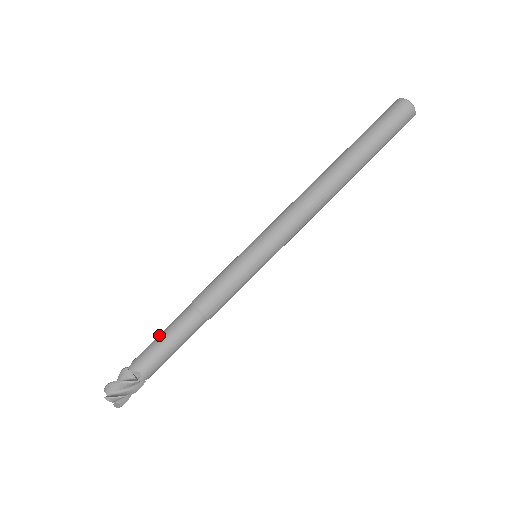
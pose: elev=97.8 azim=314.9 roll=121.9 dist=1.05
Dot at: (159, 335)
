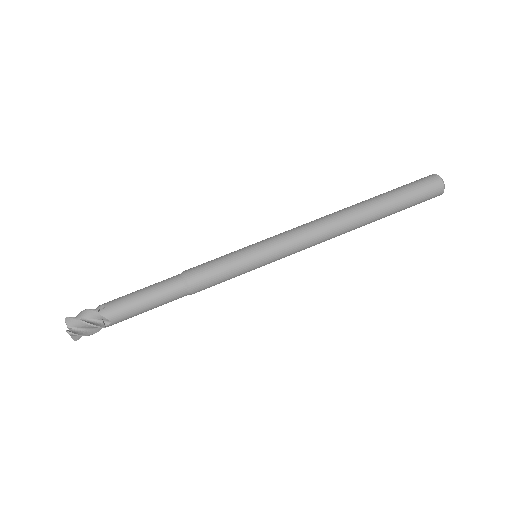
Dot at: (140, 293)
